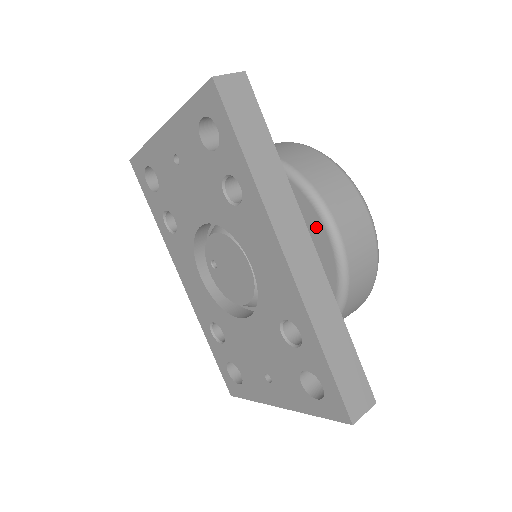
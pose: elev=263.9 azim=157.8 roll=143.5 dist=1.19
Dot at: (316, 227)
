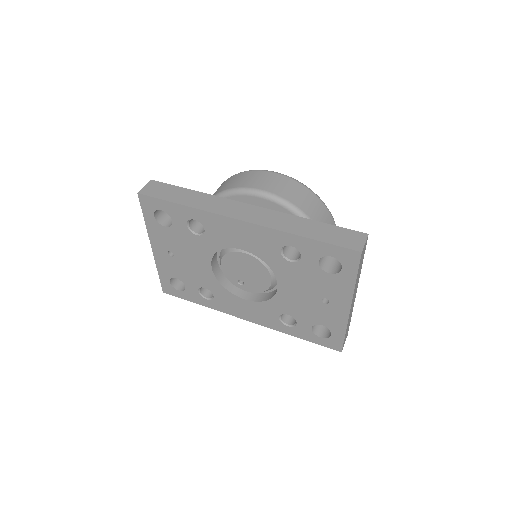
Dot at: (252, 202)
